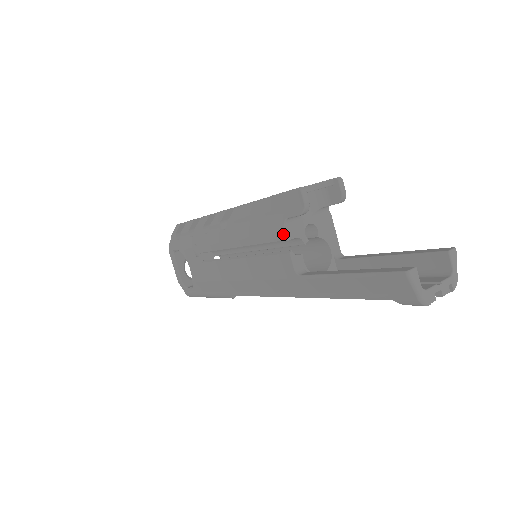
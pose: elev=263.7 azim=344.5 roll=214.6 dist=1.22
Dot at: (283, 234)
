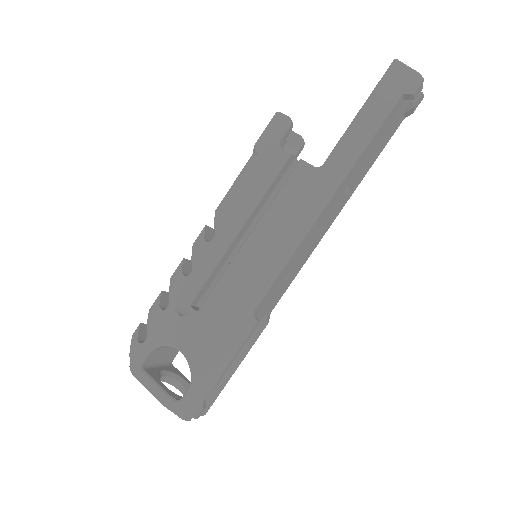
Dot at: (285, 152)
